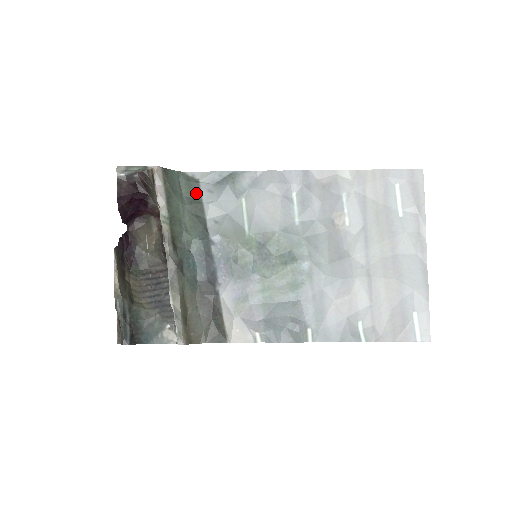
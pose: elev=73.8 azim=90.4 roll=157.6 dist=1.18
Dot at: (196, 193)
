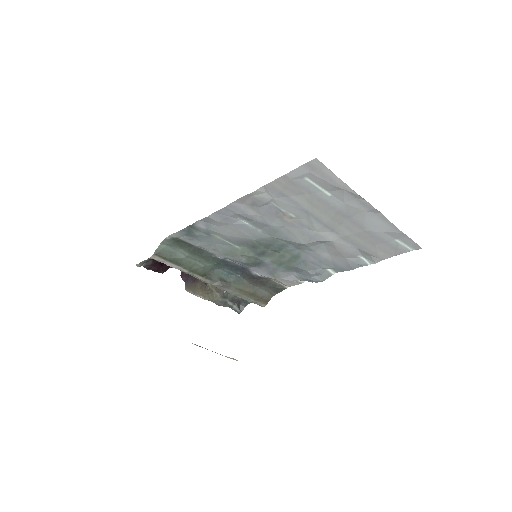
Dot at: (185, 244)
